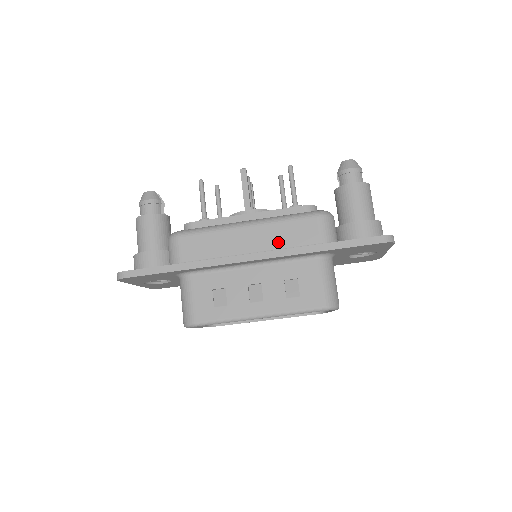
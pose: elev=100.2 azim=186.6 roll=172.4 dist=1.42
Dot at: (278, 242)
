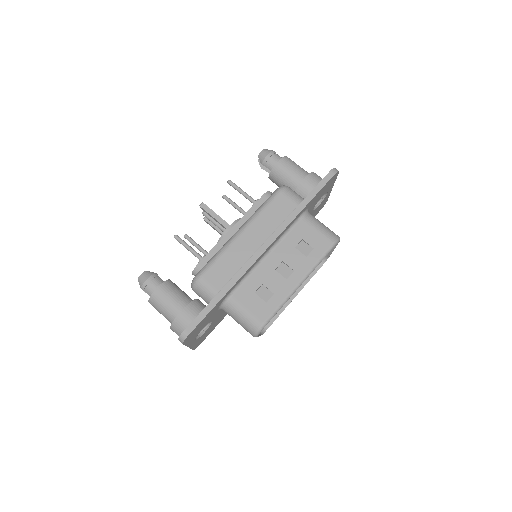
Dot at: (271, 226)
